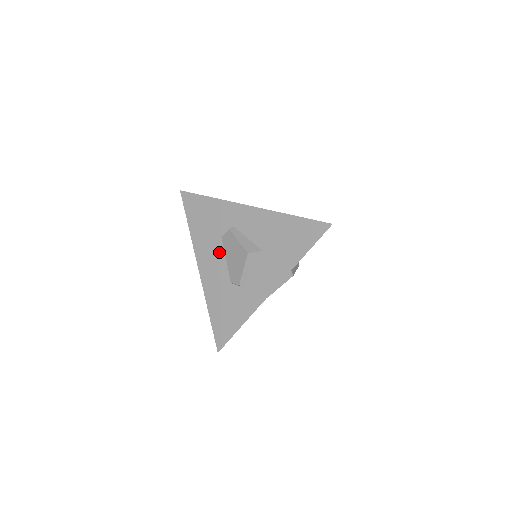
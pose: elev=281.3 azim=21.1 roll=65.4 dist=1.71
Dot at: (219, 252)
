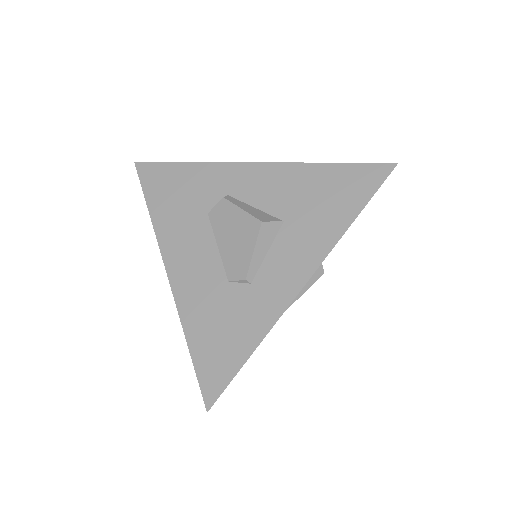
Dot at: (204, 237)
